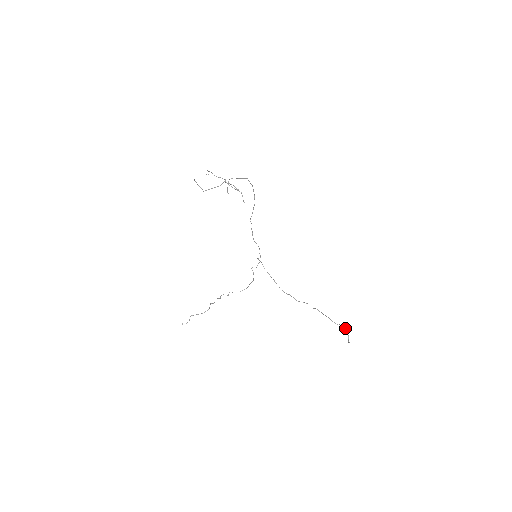
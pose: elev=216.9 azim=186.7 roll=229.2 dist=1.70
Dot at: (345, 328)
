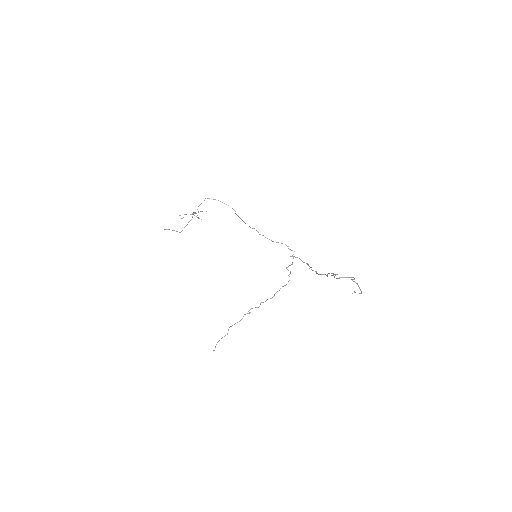
Dot at: occluded
